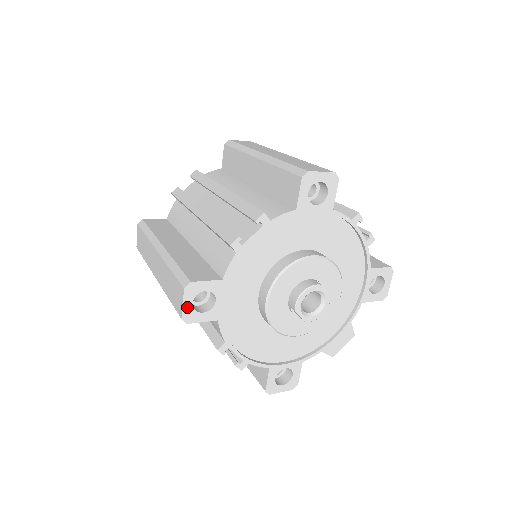
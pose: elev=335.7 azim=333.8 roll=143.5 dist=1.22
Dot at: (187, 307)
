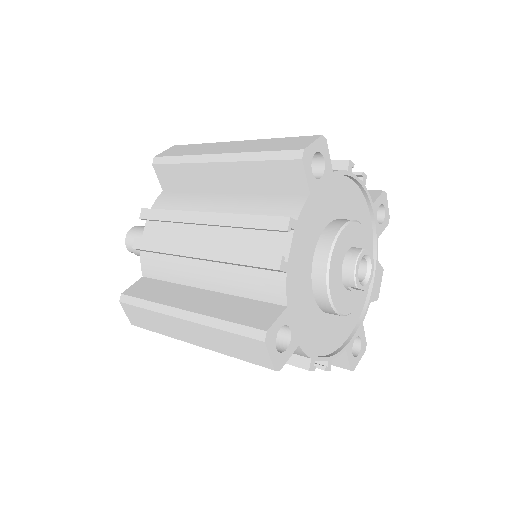
Dot at: (274, 356)
